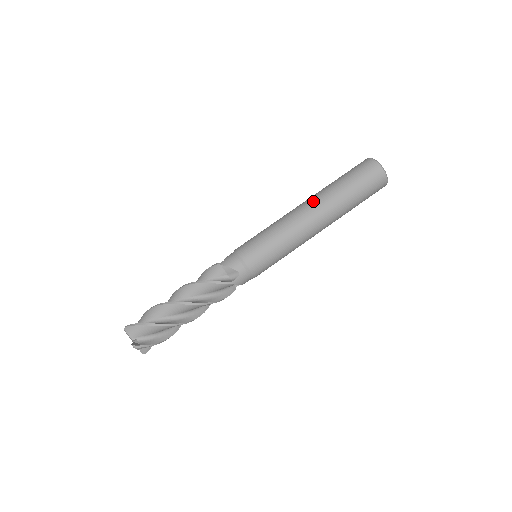
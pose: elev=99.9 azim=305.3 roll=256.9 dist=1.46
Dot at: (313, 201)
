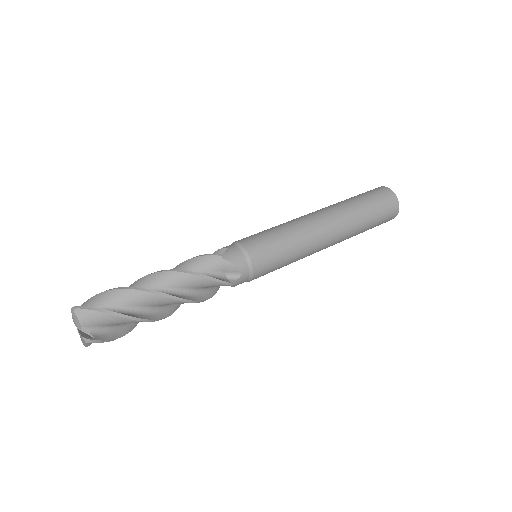
Dot at: occluded
